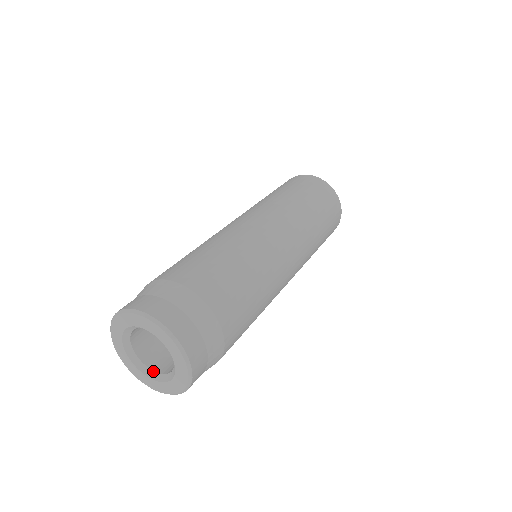
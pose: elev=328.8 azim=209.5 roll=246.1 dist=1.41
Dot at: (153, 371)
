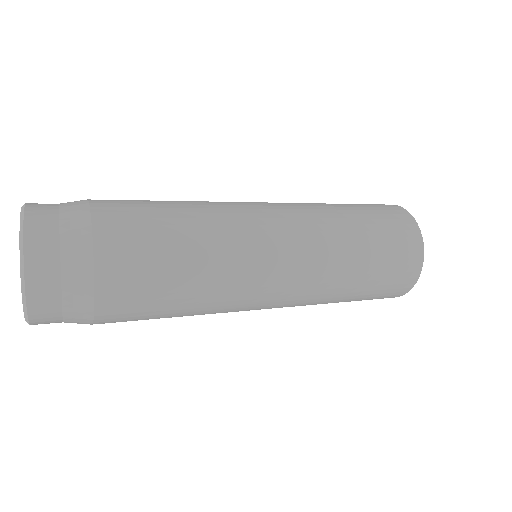
Dot at: occluded
